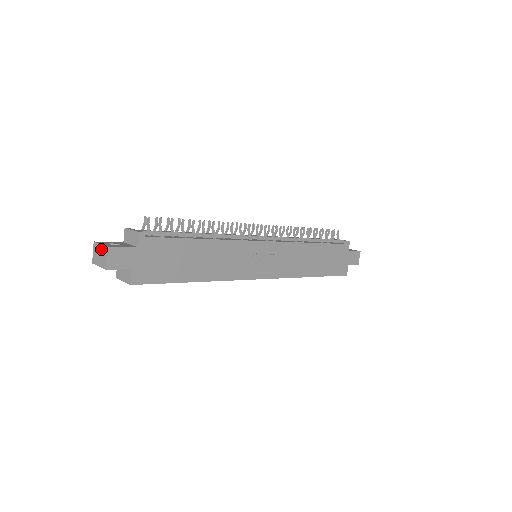
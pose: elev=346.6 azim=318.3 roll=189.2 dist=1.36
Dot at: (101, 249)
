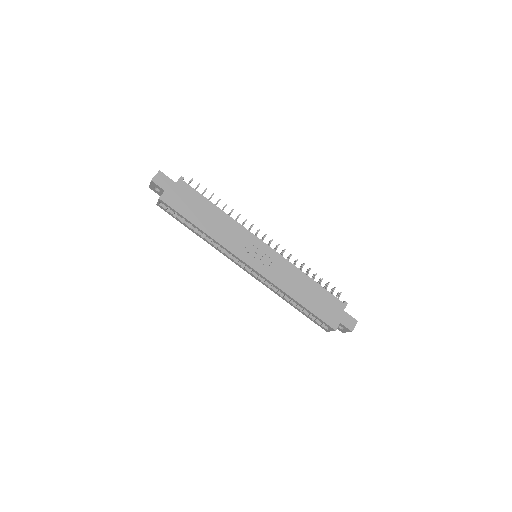
Dot at: occluded
